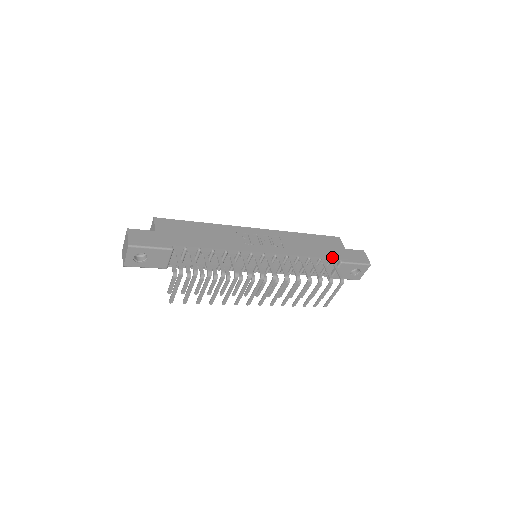
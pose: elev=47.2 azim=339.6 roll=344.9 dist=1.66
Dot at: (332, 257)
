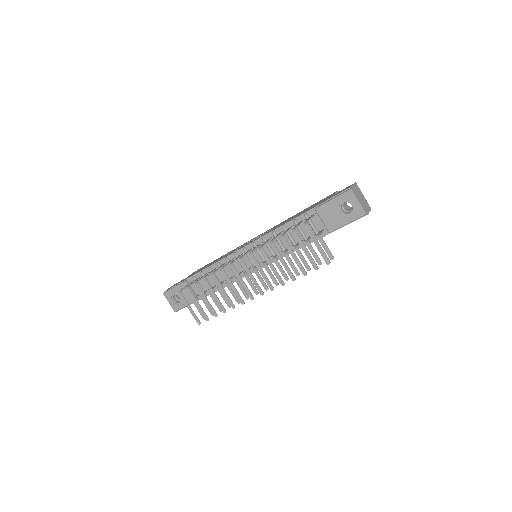
Dot at: (307, 211)
